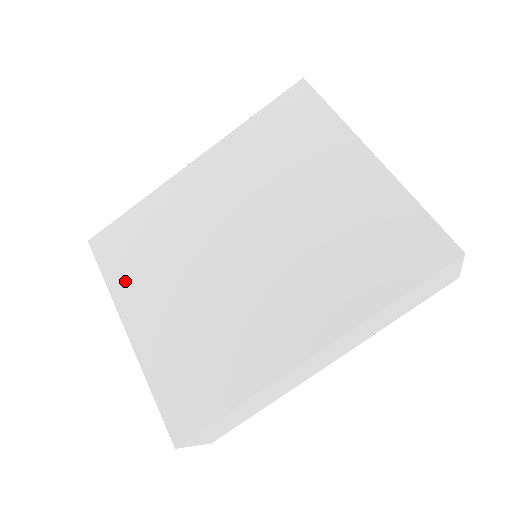
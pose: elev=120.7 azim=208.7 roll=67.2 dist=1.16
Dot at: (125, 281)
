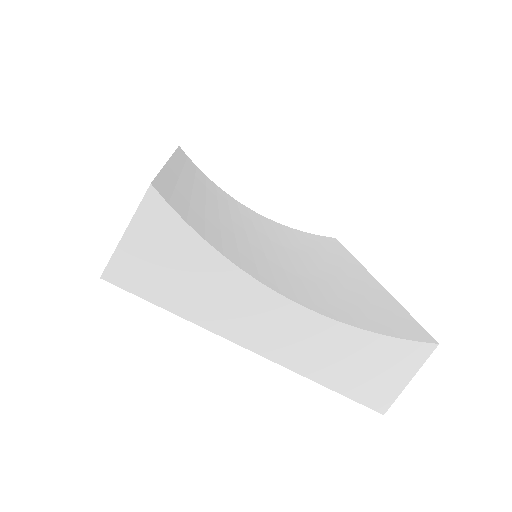
Dot at: occluded
